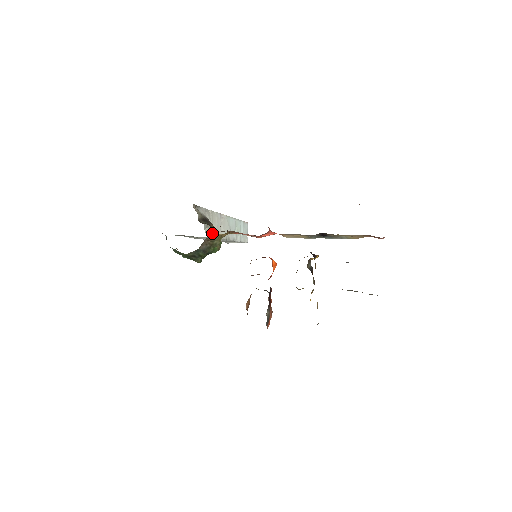
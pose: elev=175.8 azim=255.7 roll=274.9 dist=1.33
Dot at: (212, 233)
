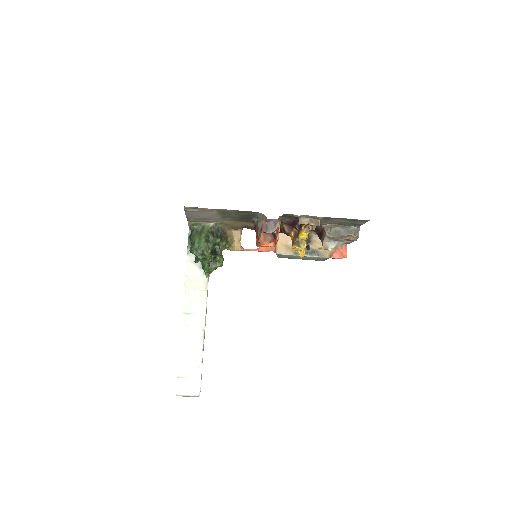
Dot at: occluded
